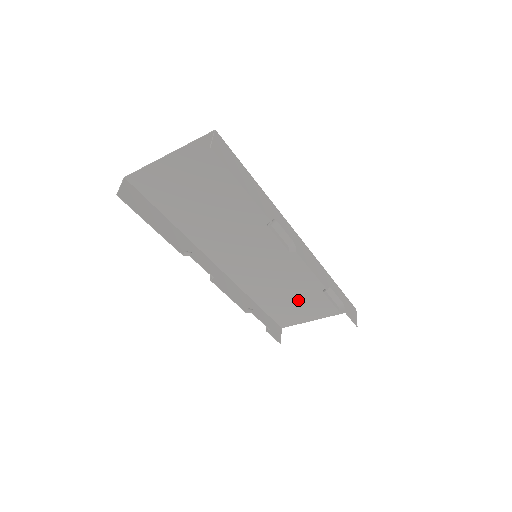
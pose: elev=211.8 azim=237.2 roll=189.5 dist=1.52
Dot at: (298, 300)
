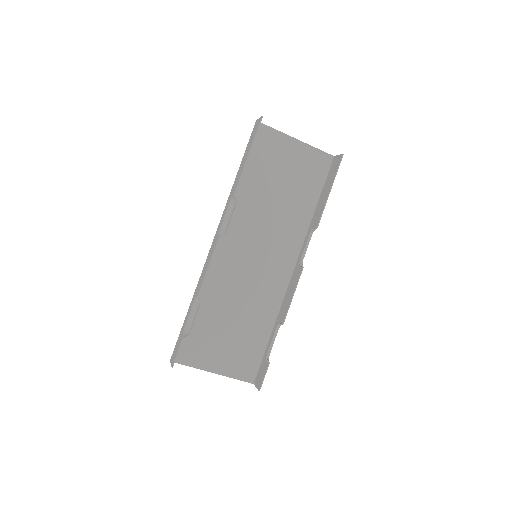
Dot at: (226, 333)
